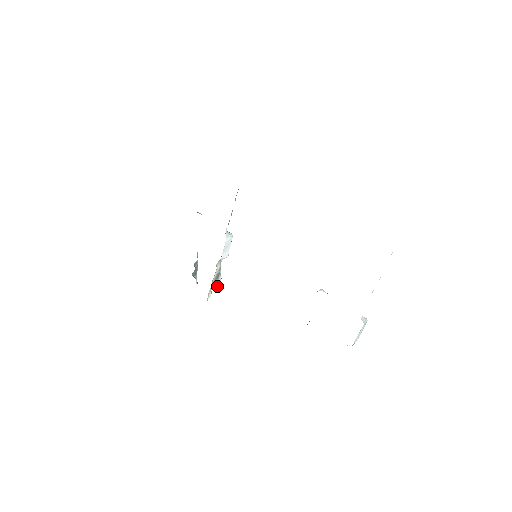
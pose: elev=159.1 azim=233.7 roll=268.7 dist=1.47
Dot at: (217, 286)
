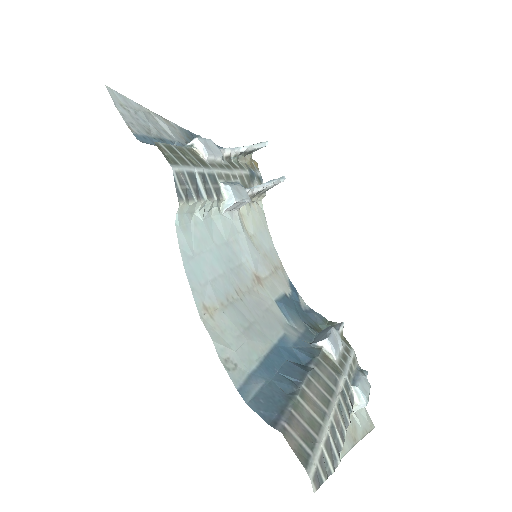
Dot at: occluded
